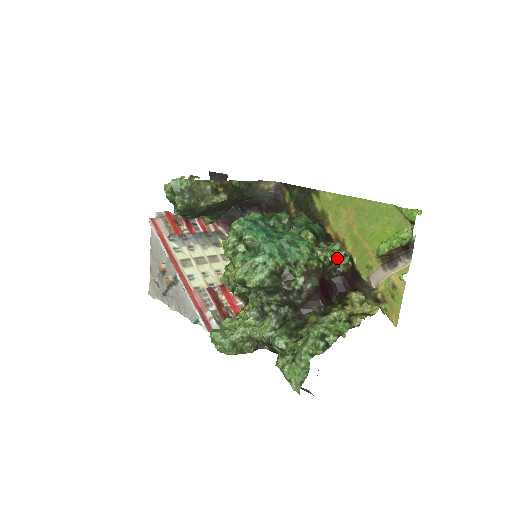
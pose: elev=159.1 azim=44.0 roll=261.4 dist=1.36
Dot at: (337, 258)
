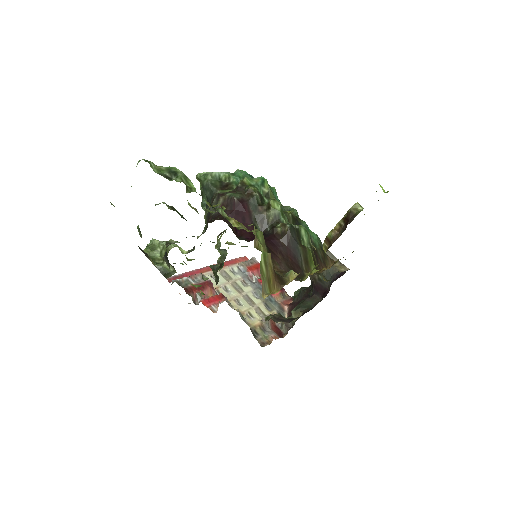
Dot at: (282, 217)
